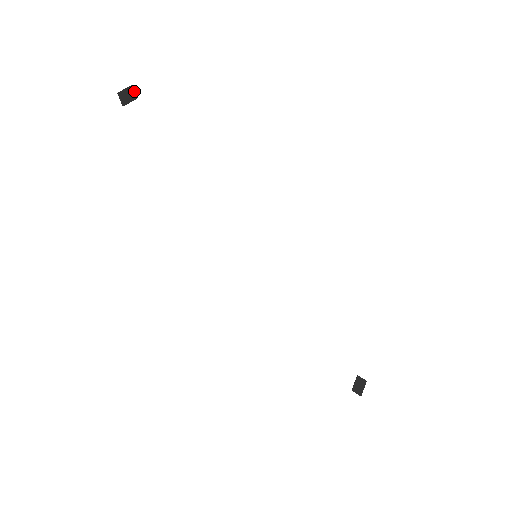
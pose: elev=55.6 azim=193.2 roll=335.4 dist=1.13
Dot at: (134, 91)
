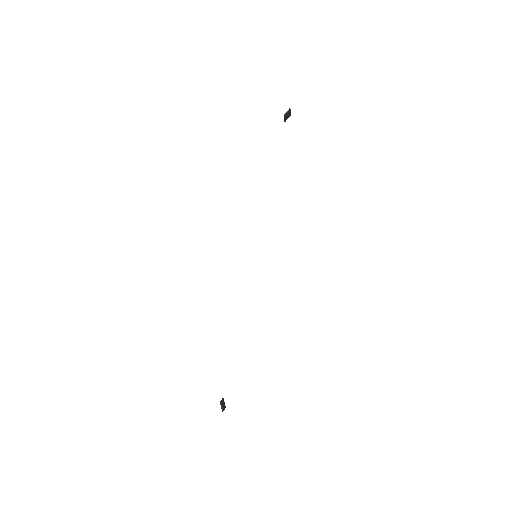
Dot at: occluded
